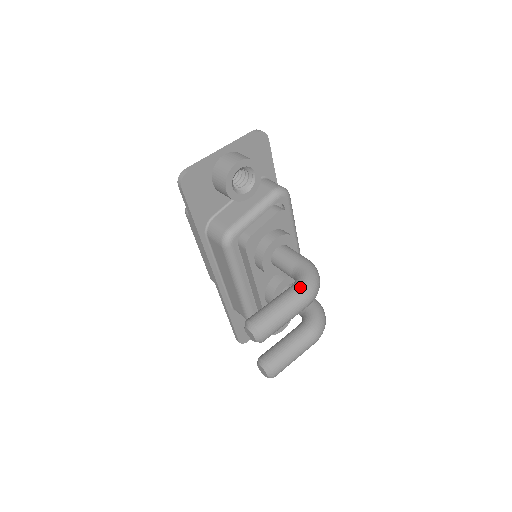
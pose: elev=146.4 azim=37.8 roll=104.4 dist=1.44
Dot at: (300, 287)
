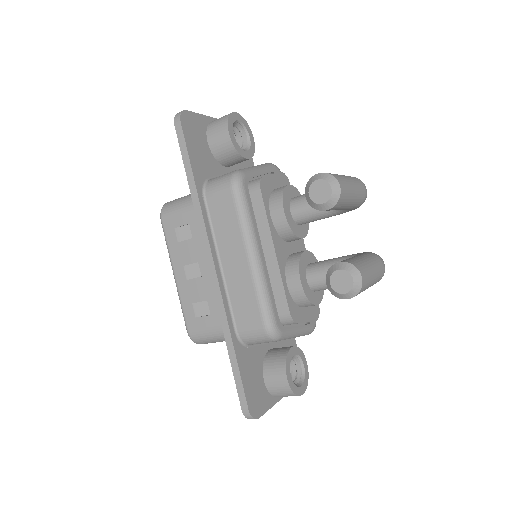
Dot at: occluded
